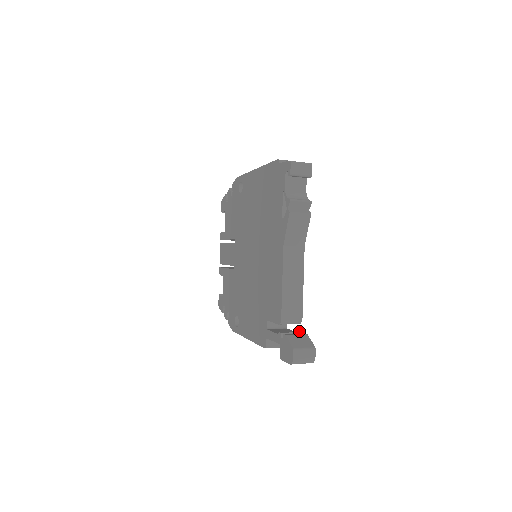
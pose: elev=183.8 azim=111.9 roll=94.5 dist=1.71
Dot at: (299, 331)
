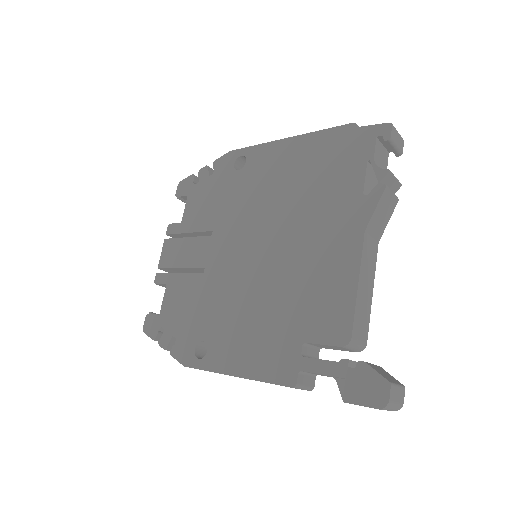
Dot at: occluded
